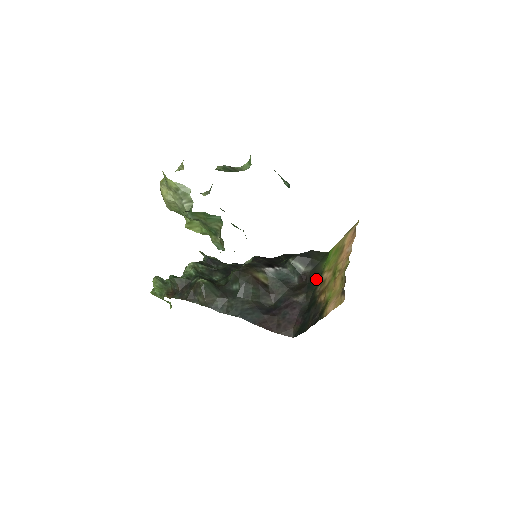
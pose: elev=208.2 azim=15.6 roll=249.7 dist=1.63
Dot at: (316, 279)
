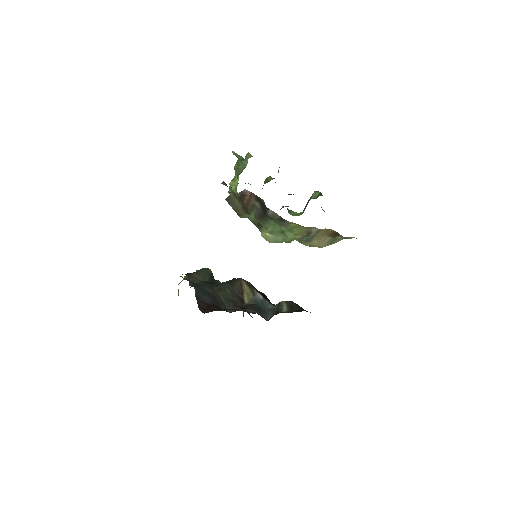
Dot at: occluded
